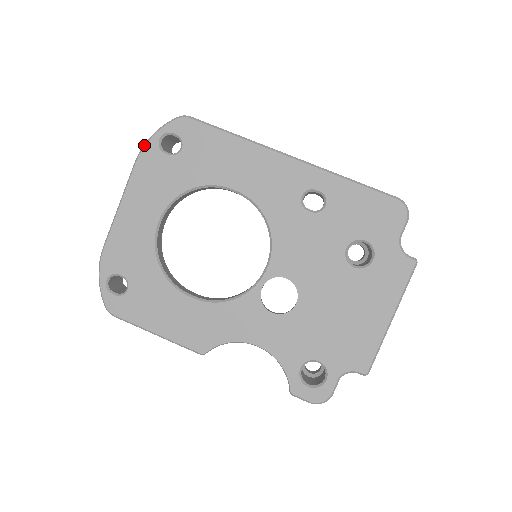
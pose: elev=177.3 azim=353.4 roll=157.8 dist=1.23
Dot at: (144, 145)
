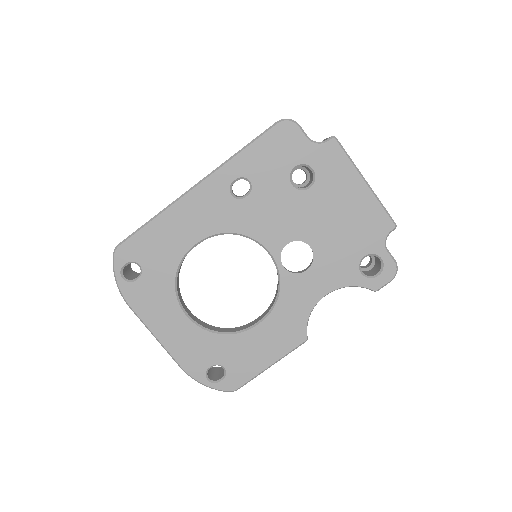
Dot at: (120, 293)
